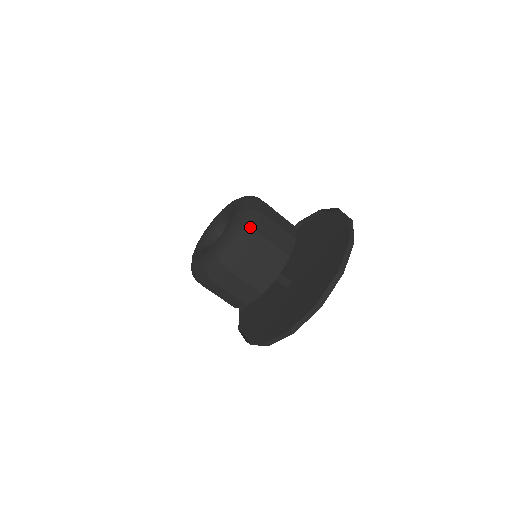
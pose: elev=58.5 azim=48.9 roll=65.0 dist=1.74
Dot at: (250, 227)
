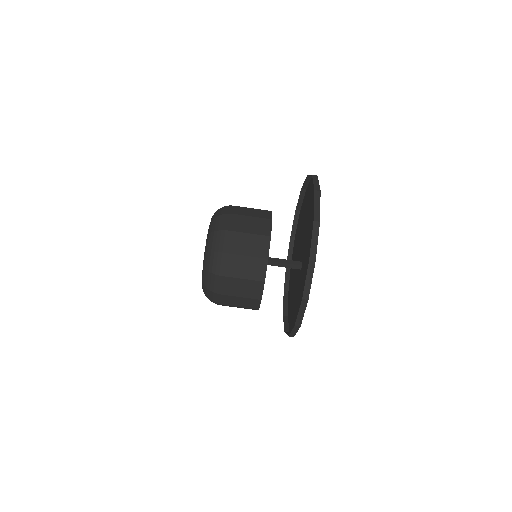
Dot at: (220, 230)
